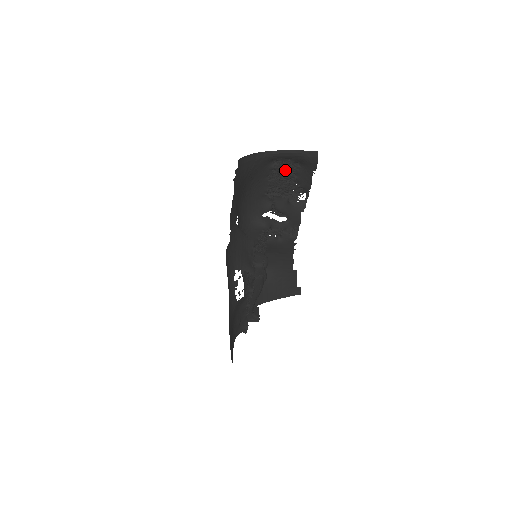
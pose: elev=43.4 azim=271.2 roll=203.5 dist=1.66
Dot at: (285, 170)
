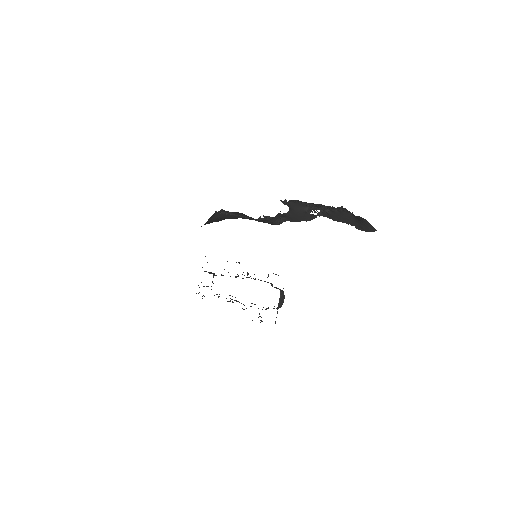
Dot at: occluded
